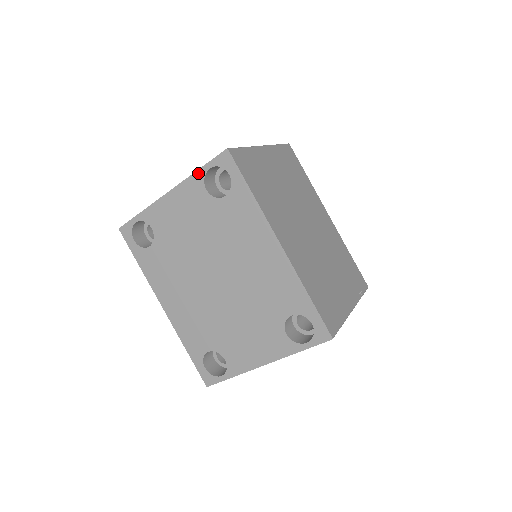
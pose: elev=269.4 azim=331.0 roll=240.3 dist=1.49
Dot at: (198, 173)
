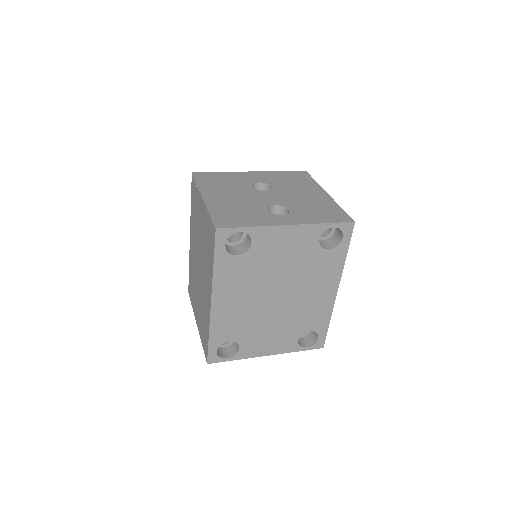
Dot at: (323, 225)
